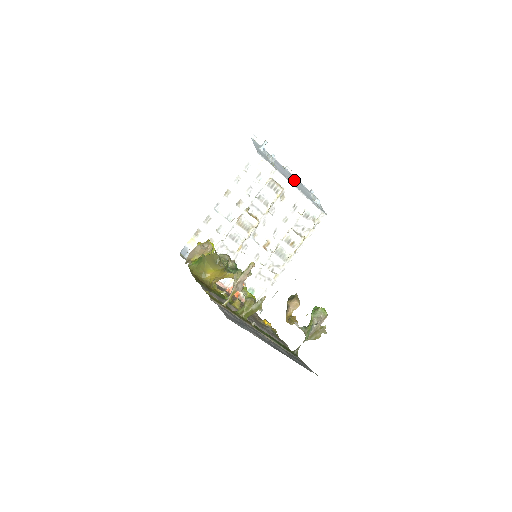
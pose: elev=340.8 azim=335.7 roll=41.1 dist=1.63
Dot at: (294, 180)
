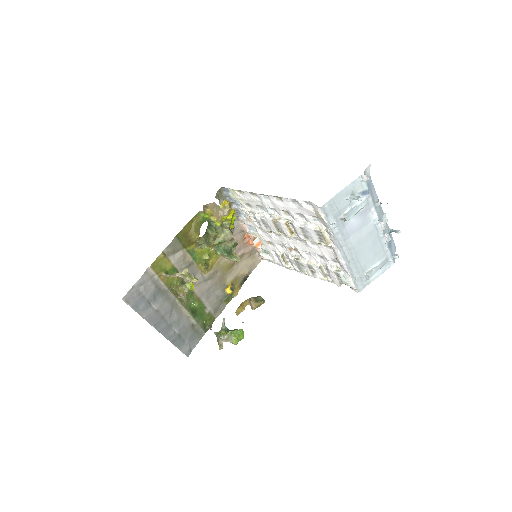
Dot at: (367, 242)
